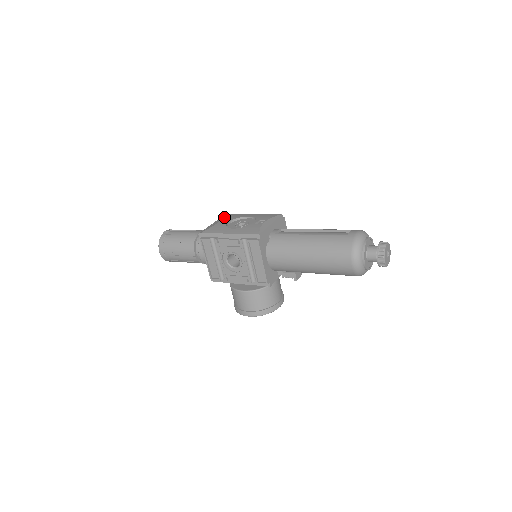
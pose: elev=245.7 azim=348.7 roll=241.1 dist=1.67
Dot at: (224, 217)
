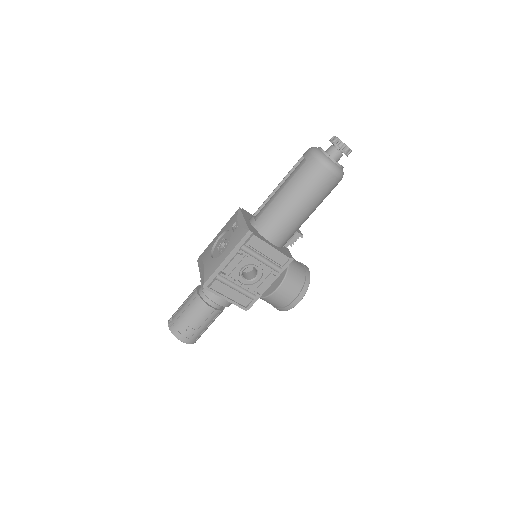
Dot at: (201, 259)
